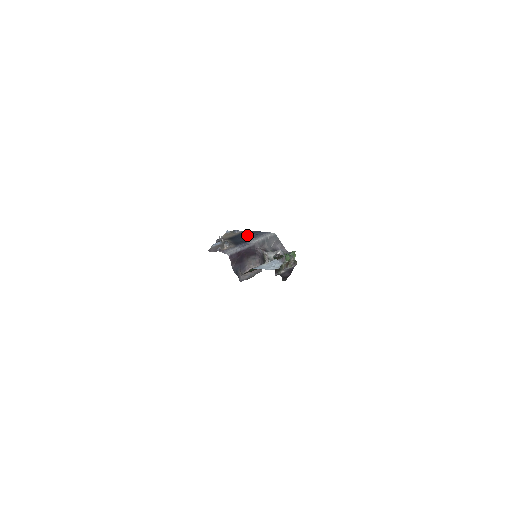
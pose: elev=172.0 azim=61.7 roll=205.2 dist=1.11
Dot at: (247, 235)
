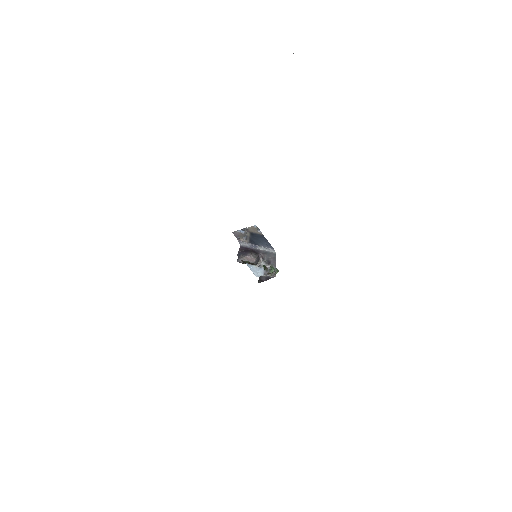
Dot at: (261, 240)
